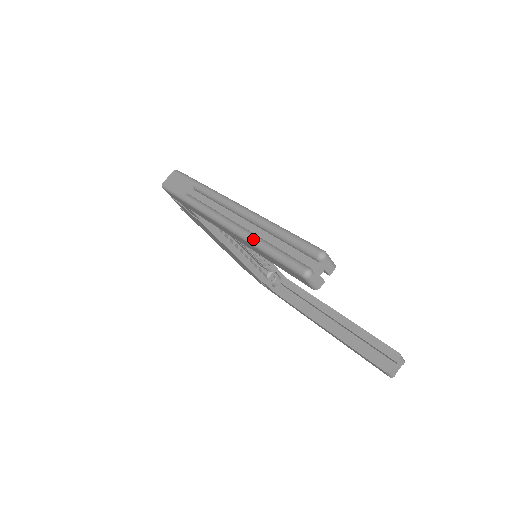
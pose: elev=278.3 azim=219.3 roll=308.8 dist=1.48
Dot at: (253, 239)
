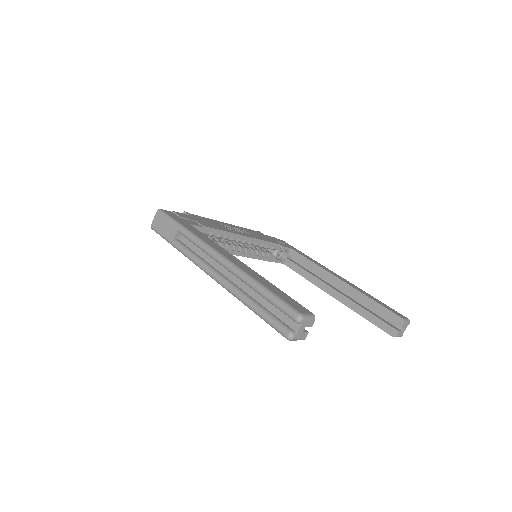
Dot at: (240, 298)
